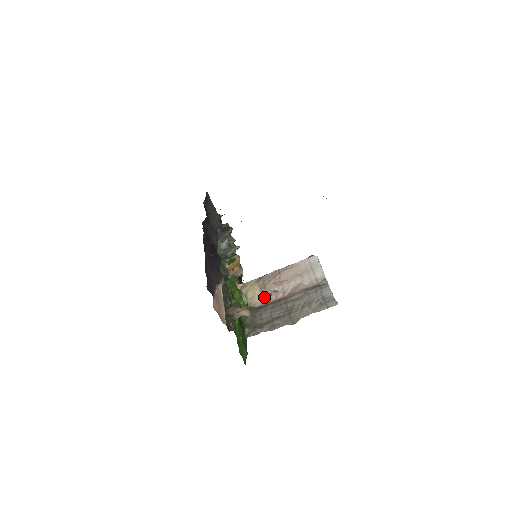
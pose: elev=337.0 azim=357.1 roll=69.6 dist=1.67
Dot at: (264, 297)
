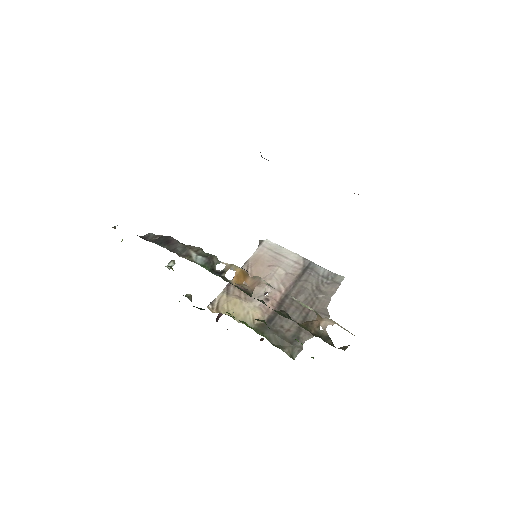
Dot at: (262, 306)
